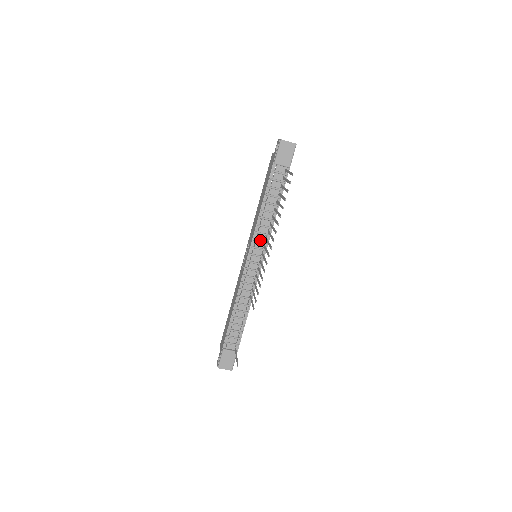
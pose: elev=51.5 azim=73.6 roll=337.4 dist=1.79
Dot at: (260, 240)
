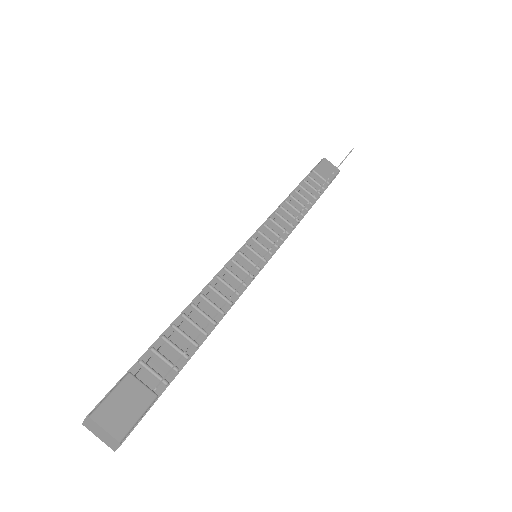
Dot at: (274, 230)
